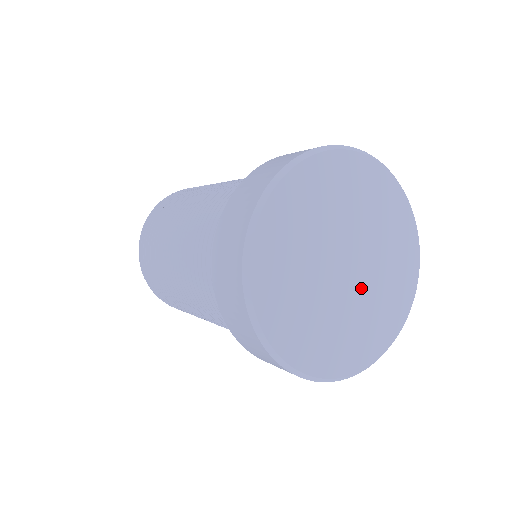
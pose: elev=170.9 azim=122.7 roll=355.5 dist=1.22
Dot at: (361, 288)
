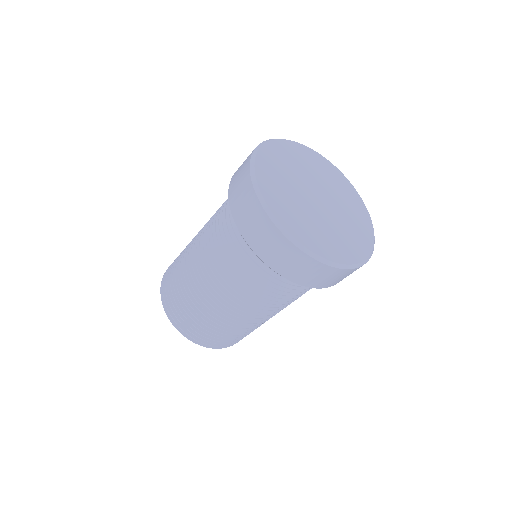
Dot at: (330, 195)
